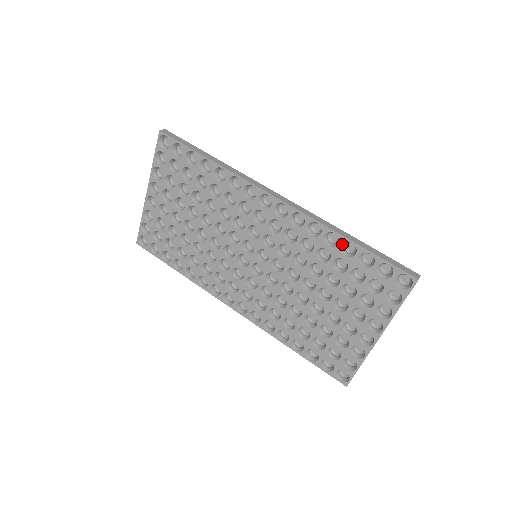
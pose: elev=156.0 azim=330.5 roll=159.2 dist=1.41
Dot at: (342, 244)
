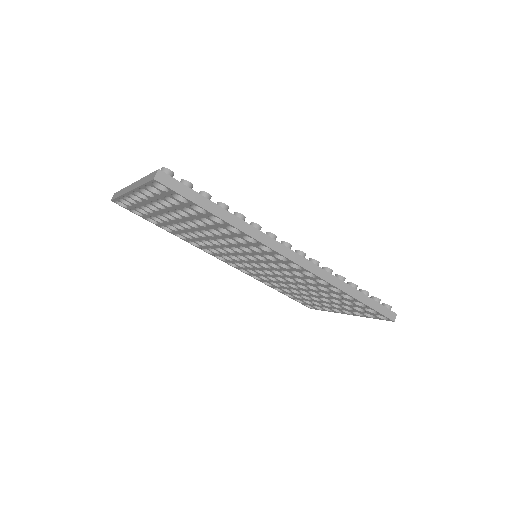
Dot at: (344, 294)
